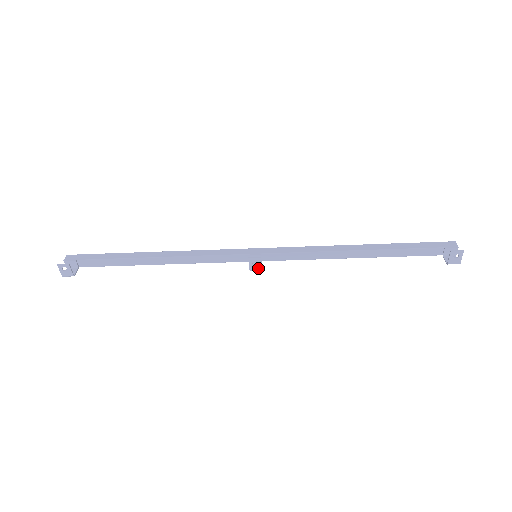
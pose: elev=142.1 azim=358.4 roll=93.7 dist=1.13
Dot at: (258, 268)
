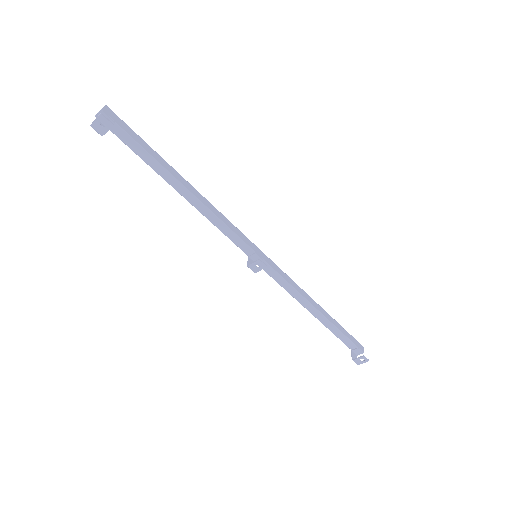
Dot at: (255, 270)
